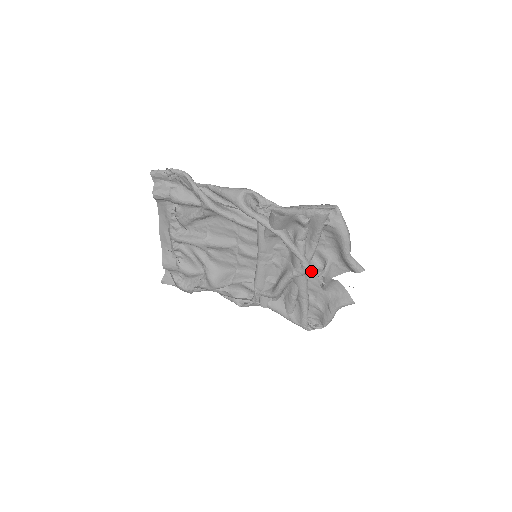
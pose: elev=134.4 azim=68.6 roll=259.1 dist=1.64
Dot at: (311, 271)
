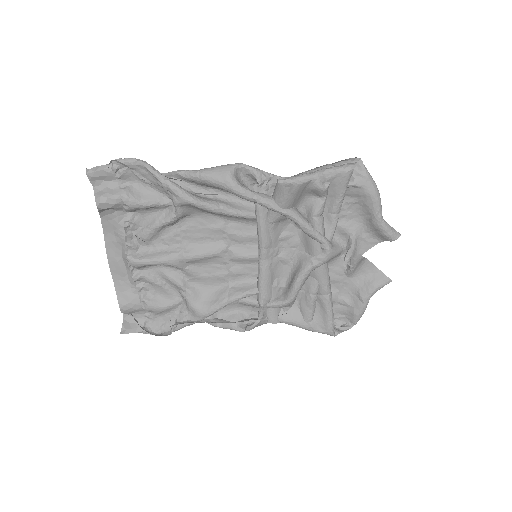
Dot at: (335, 254)
